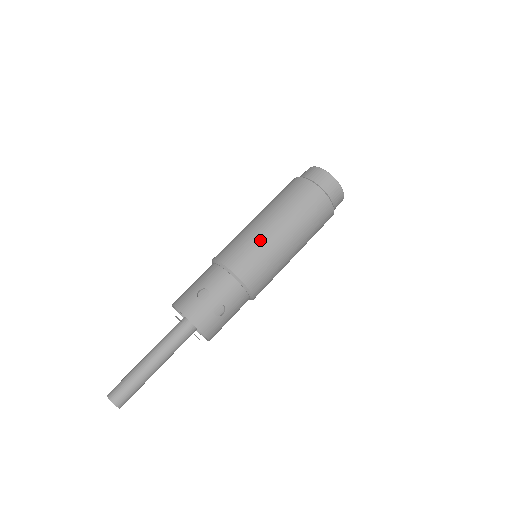
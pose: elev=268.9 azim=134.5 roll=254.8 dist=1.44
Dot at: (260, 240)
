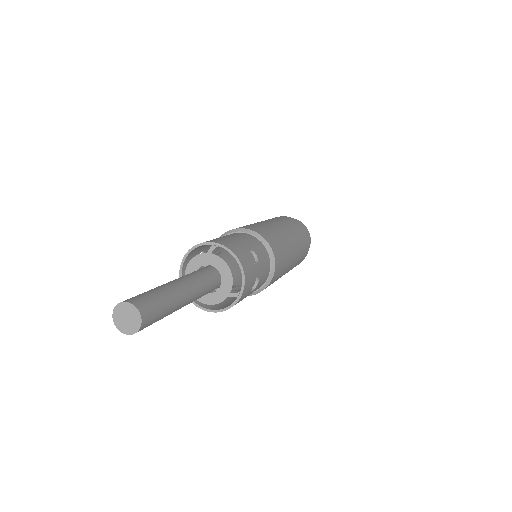
Dot at: (287, 245)
